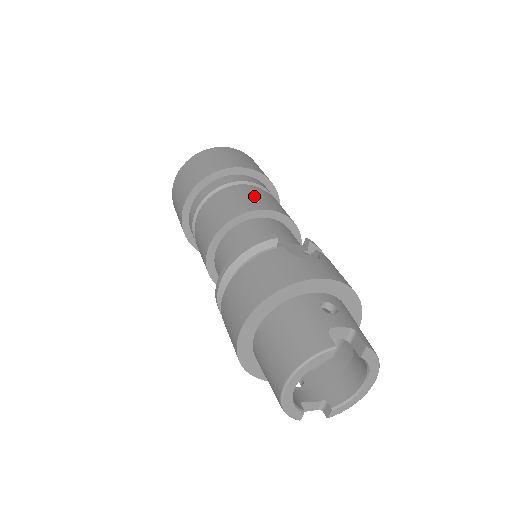
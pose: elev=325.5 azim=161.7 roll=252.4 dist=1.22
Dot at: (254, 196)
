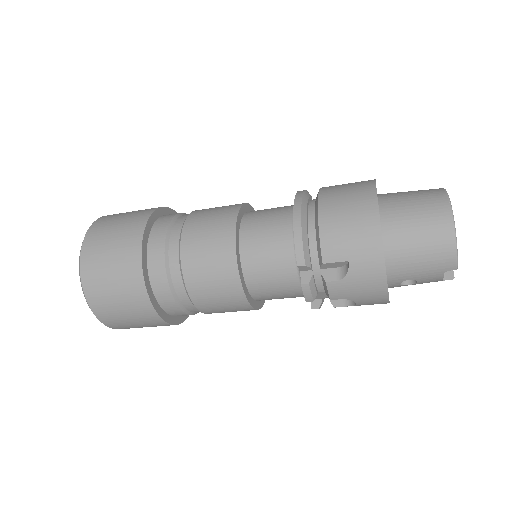
Dot at: occluded
